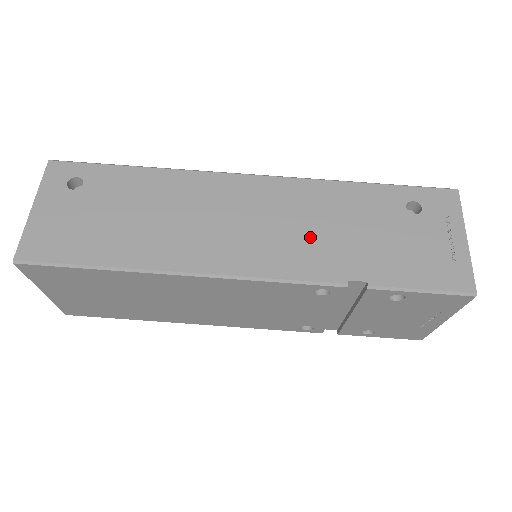
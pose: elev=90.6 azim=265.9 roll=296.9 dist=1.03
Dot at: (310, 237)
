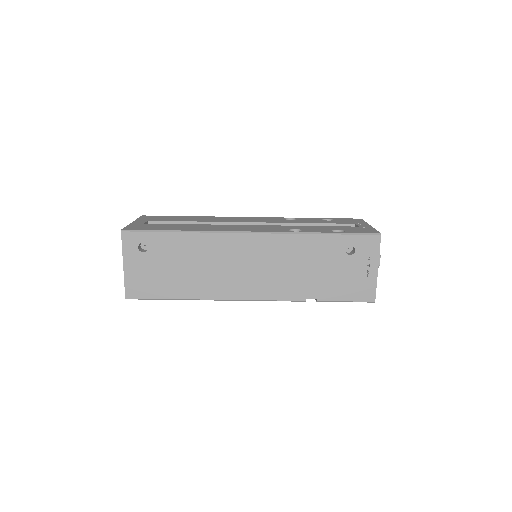
Dot at: (286, 274)
